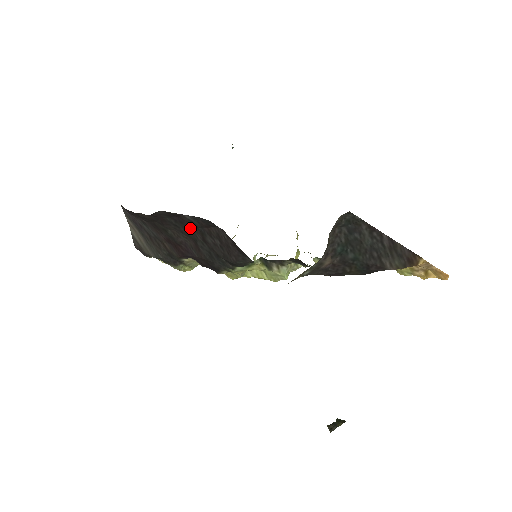
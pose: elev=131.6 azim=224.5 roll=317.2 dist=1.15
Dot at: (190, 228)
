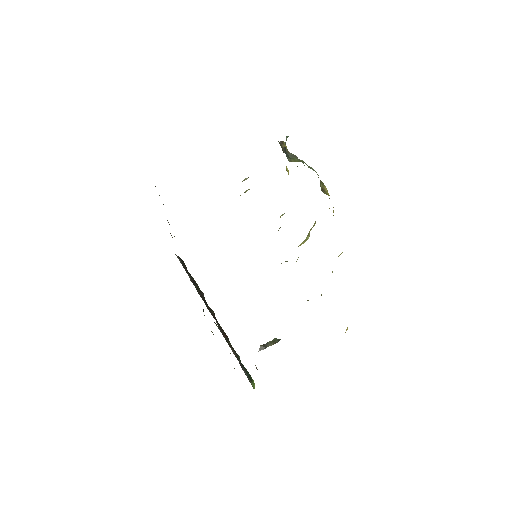
Dot at: occluded
